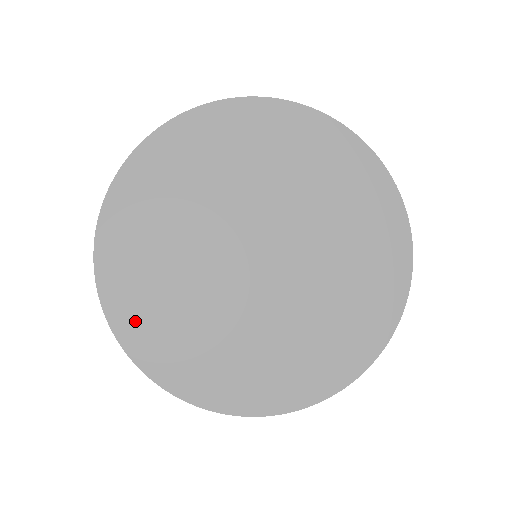
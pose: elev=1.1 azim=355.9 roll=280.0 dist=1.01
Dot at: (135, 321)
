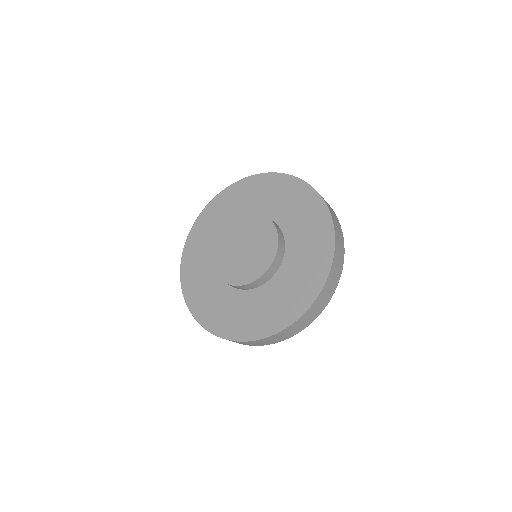
Dot at: (193, 249)
